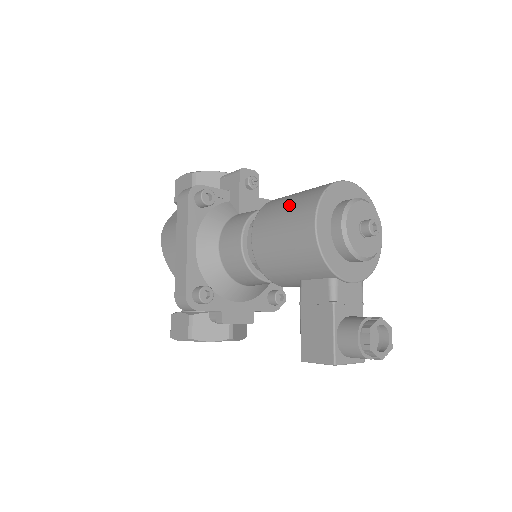
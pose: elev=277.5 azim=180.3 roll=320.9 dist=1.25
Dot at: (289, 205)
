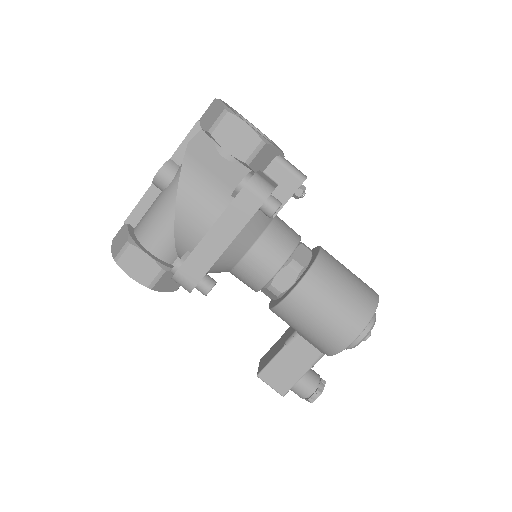
Dot at: (343, 298)
